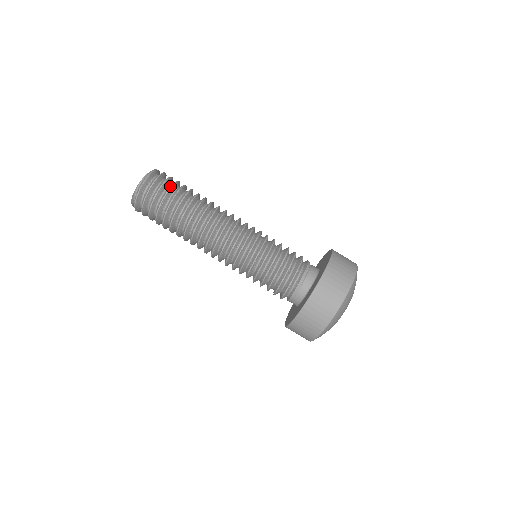
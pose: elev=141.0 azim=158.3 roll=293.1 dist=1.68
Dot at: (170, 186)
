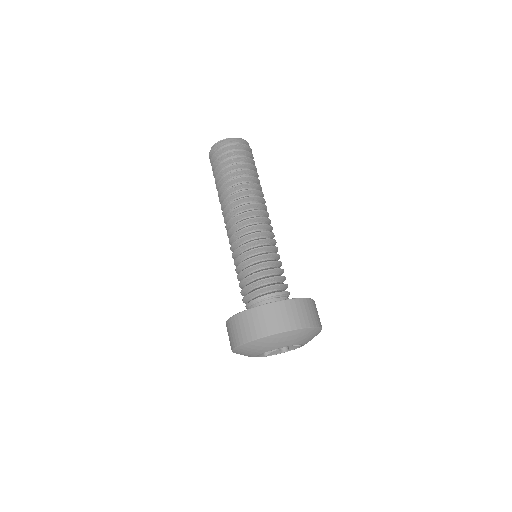
Dot at: (234, 157)
